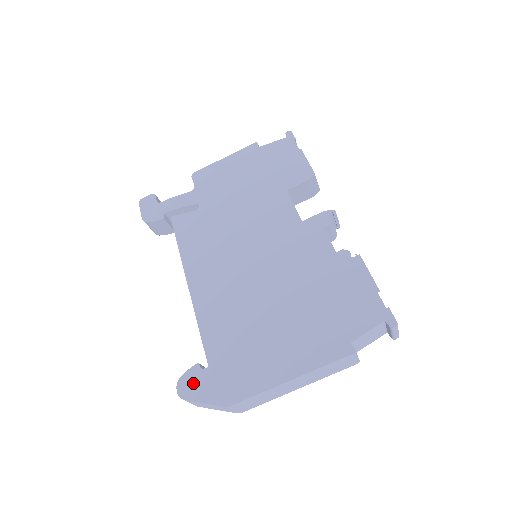
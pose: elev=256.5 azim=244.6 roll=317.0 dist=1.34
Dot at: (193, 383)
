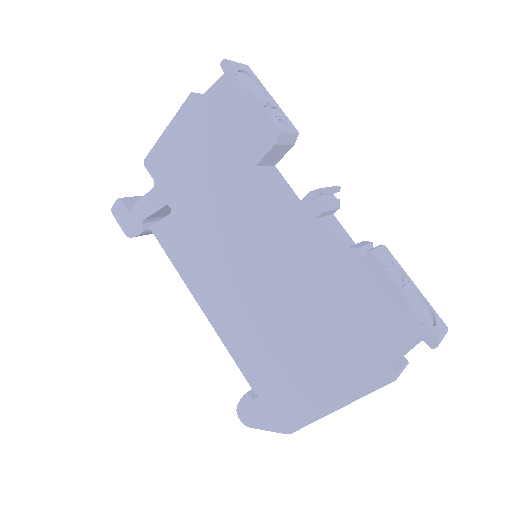
Dot at: (250, 412)
